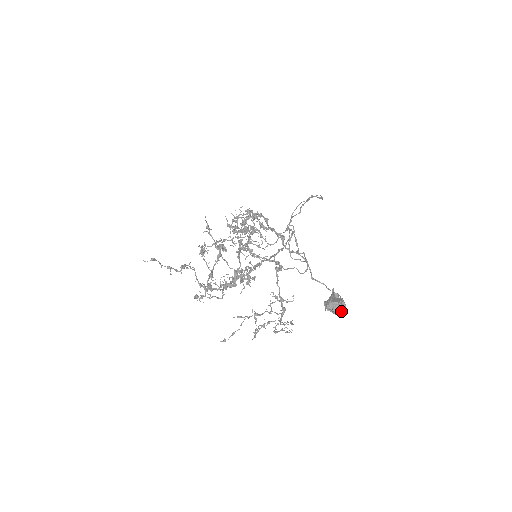
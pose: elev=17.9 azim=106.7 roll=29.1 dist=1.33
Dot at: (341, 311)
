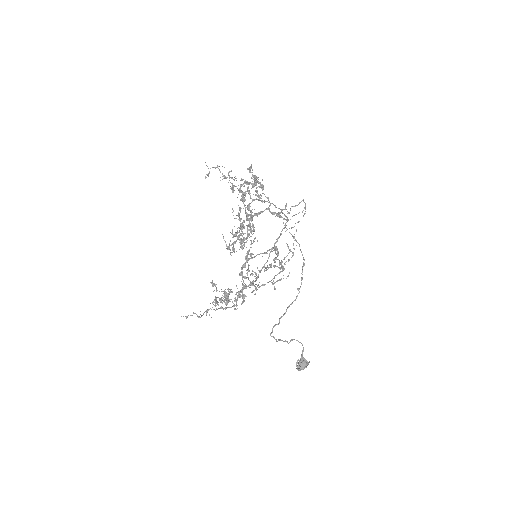
Dot at: occluded
